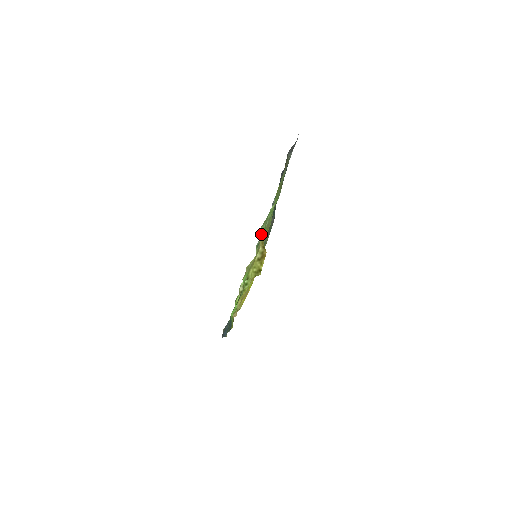
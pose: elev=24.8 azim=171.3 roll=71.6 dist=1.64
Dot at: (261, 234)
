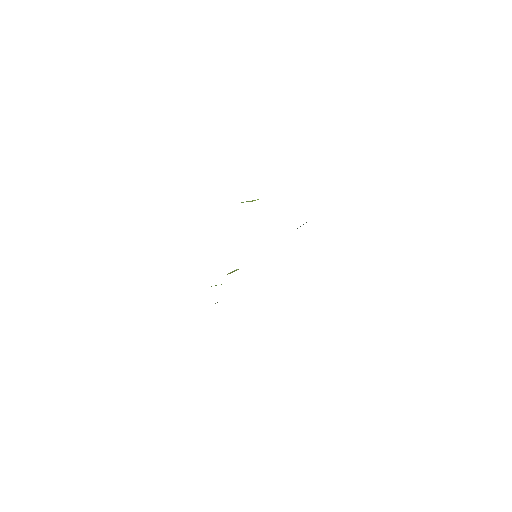
Dot at: occluded
